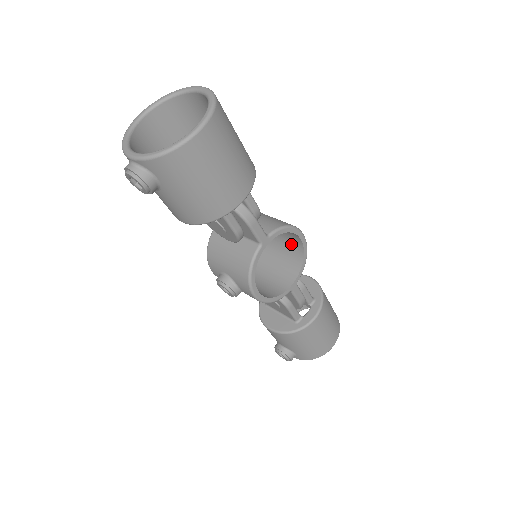
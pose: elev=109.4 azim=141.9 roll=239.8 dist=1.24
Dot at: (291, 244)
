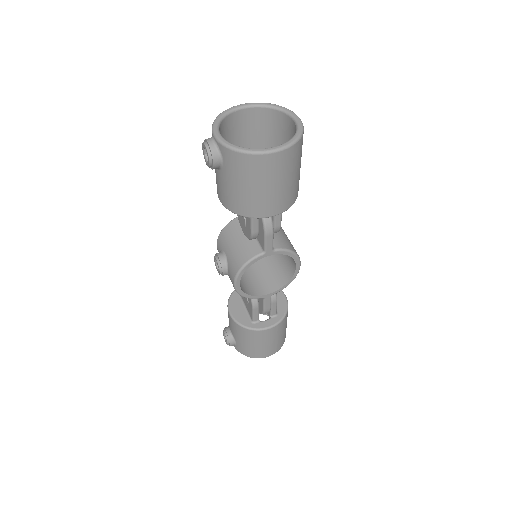
Dot at: (287, 265)
